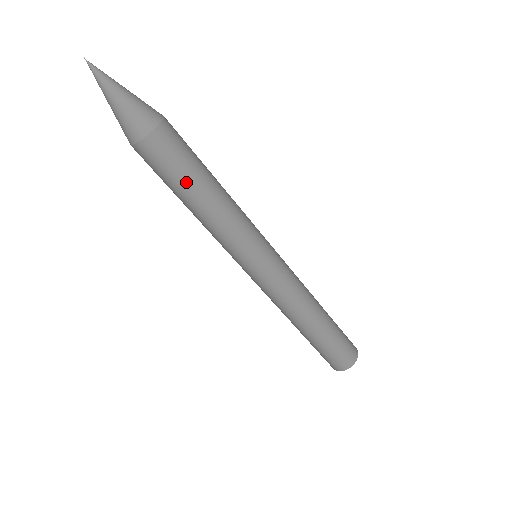
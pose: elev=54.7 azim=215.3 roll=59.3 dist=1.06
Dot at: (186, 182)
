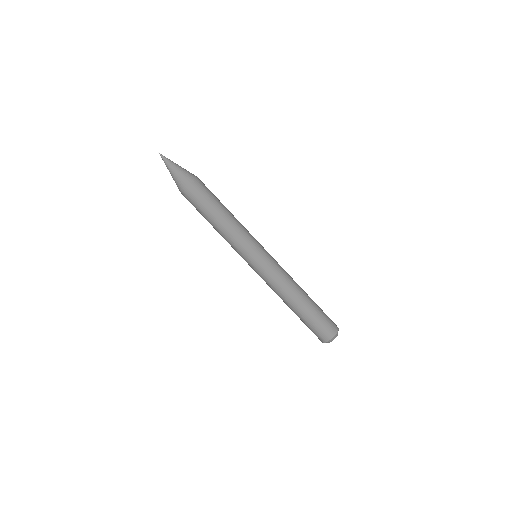
Dot at: (213, 205)
